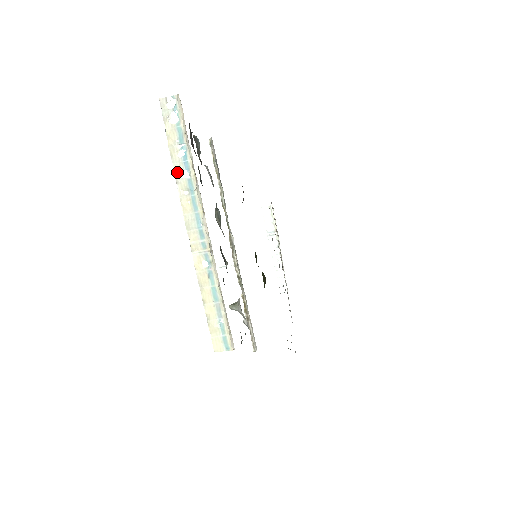
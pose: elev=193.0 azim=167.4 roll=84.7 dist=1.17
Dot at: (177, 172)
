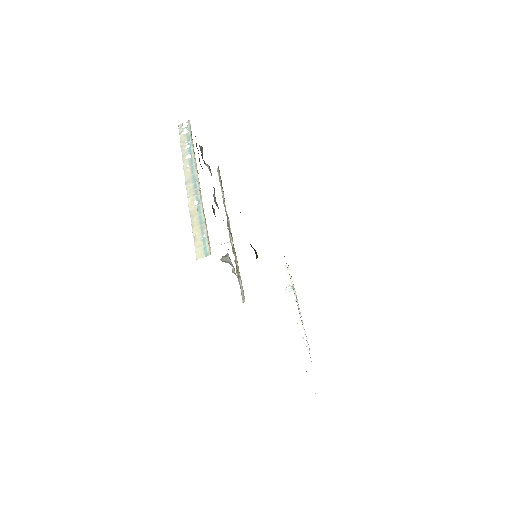
Dot at: (184, 156)
